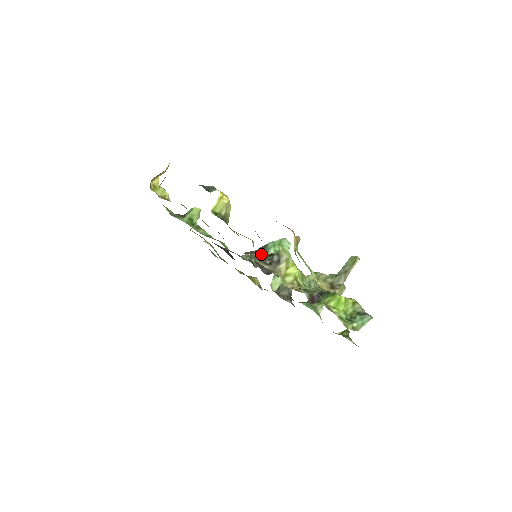
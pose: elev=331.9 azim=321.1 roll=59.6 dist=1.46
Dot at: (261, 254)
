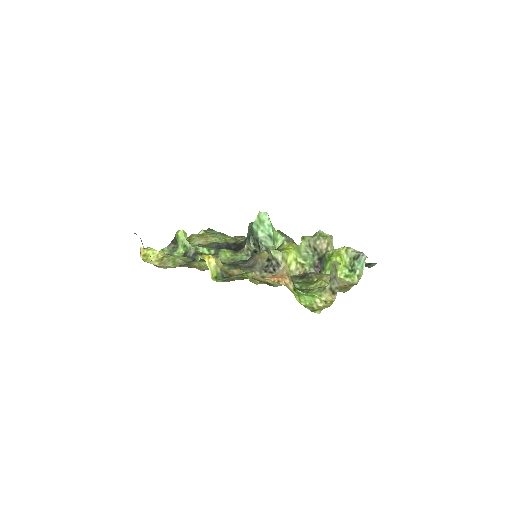
Dot at: (261, 262)
